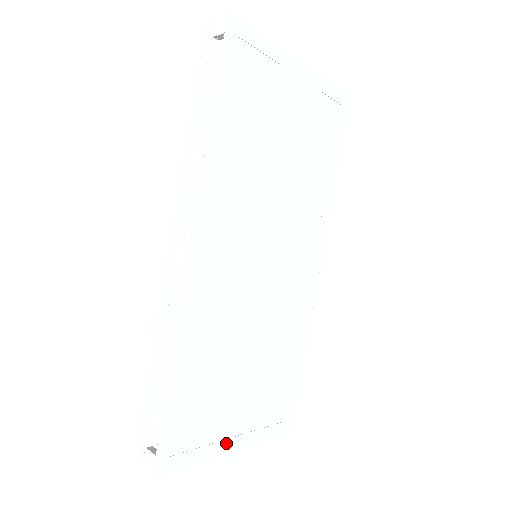
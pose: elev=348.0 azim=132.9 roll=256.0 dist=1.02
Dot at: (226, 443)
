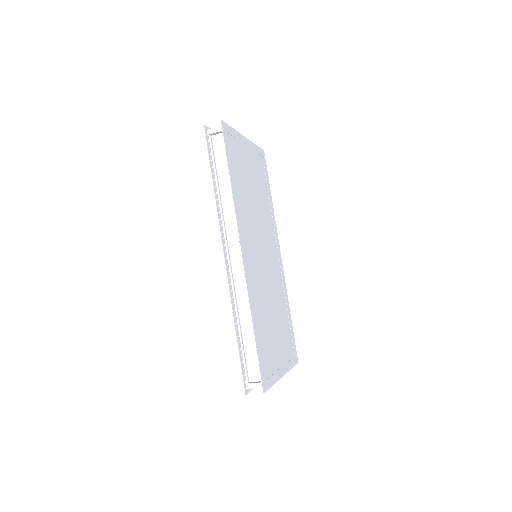
Dot at: (280, 371)
